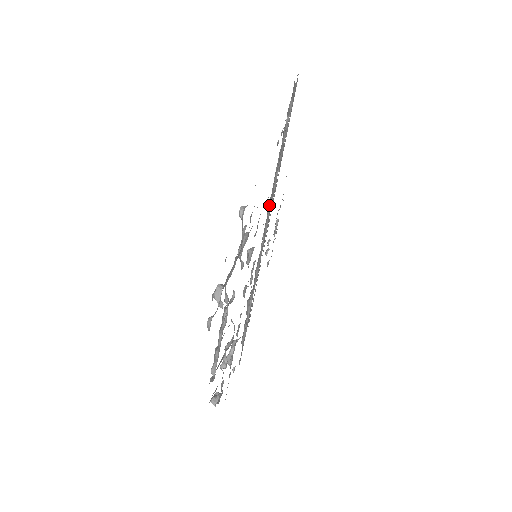
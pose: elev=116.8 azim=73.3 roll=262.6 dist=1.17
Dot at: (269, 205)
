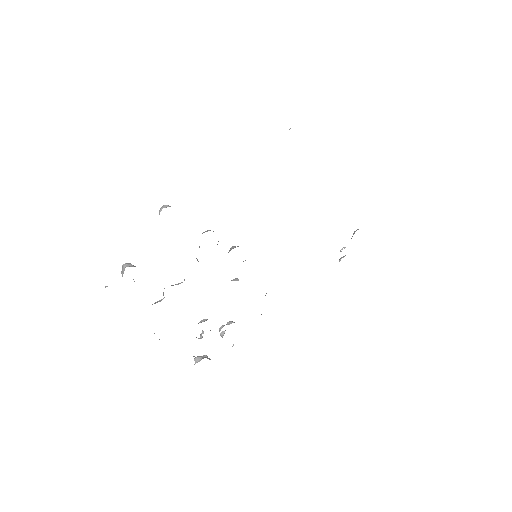
Dot at: occluded
